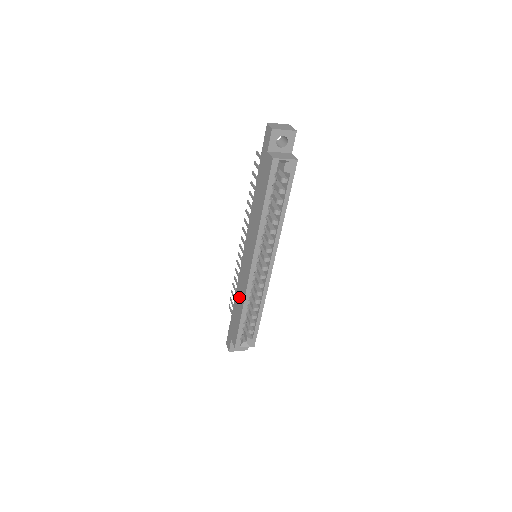
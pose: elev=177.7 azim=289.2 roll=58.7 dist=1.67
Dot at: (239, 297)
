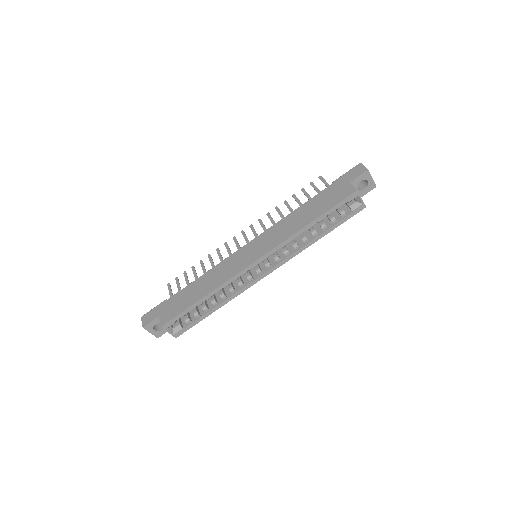
Dot at: (209, 281)
